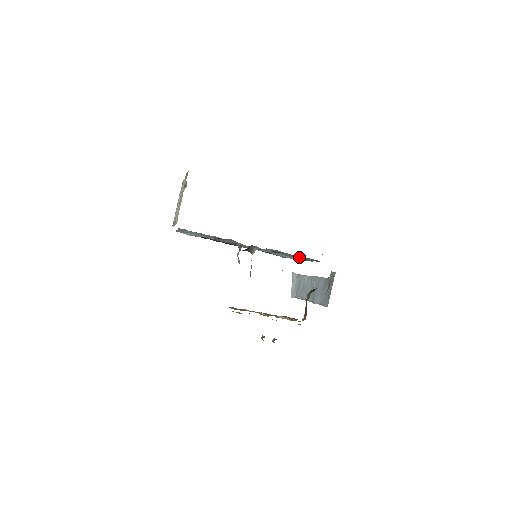
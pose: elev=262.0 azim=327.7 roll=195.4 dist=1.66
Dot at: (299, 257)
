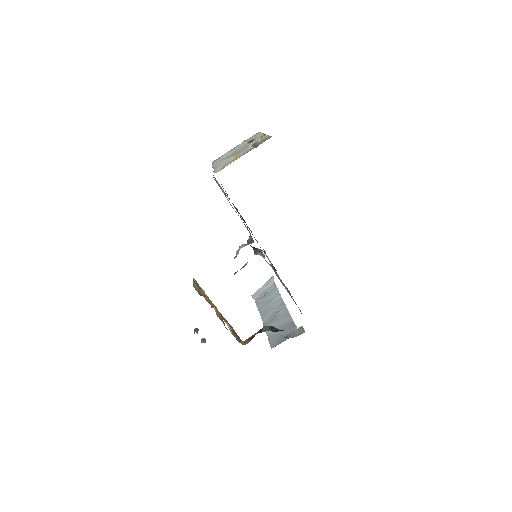
Dot at: (289, 293)
